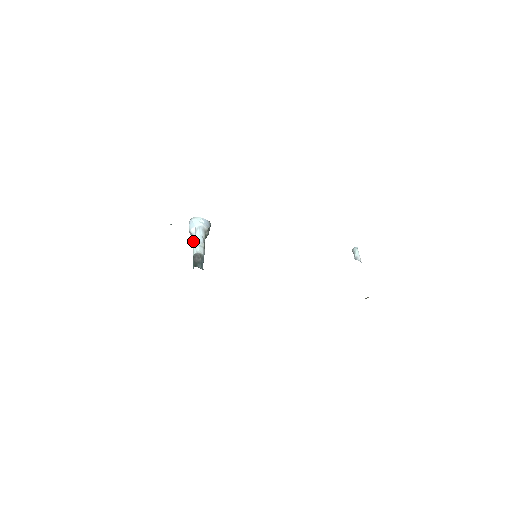
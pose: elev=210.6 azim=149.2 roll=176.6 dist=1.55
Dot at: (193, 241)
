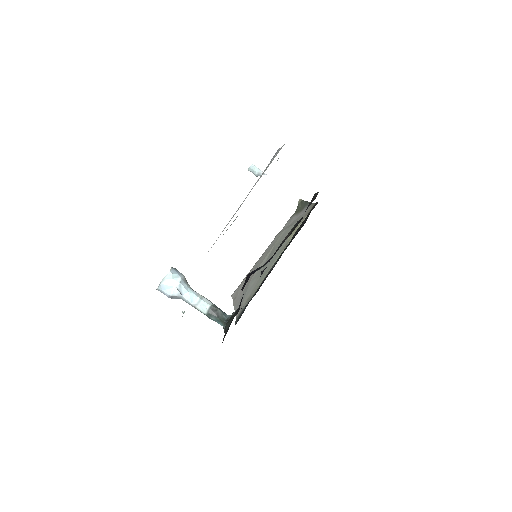
Dot at: (186, 302)
